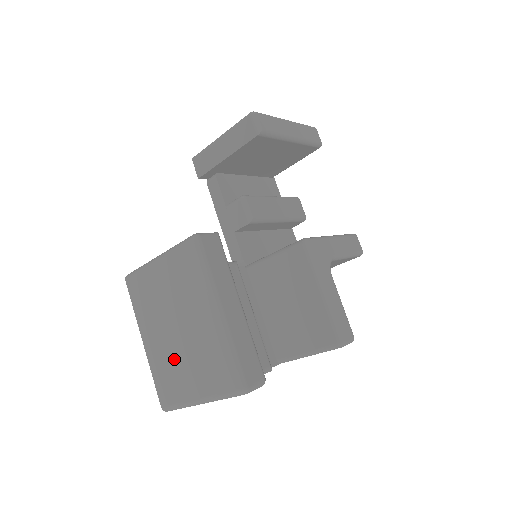
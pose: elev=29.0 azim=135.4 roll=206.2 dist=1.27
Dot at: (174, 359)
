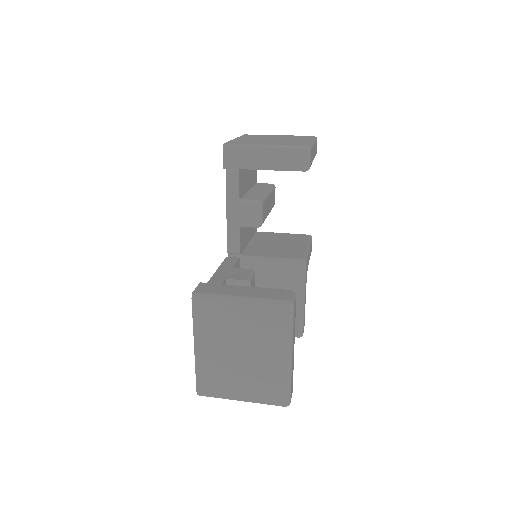
Dot at: (228, 370)
